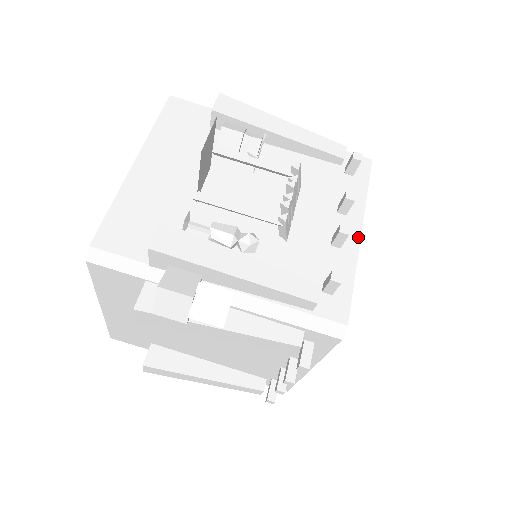
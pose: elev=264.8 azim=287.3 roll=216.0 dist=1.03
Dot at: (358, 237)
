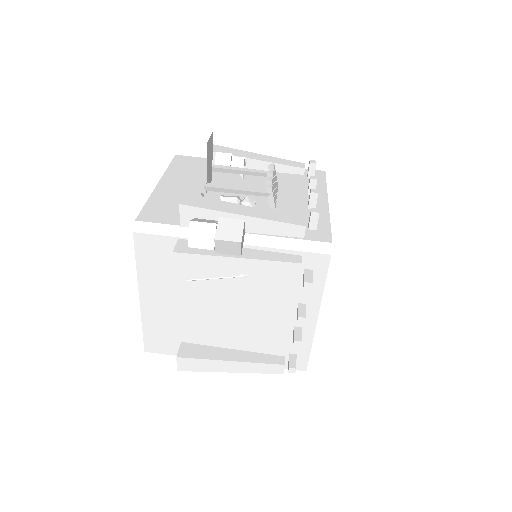
Dot at: (326, 204)
